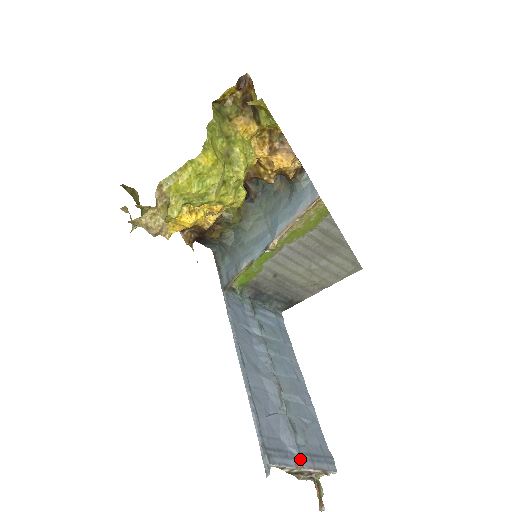
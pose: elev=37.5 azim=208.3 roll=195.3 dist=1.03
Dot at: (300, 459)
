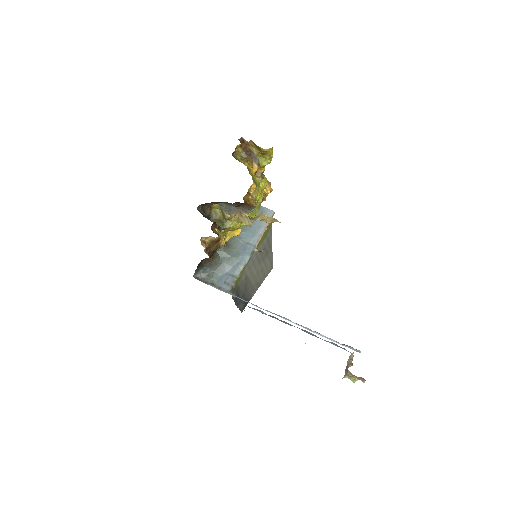
Dot at: occluded
